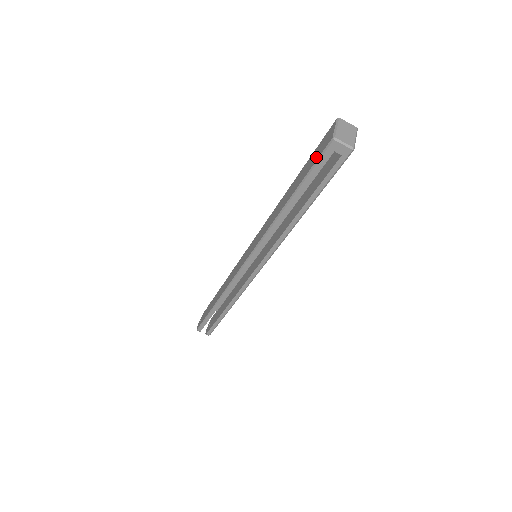
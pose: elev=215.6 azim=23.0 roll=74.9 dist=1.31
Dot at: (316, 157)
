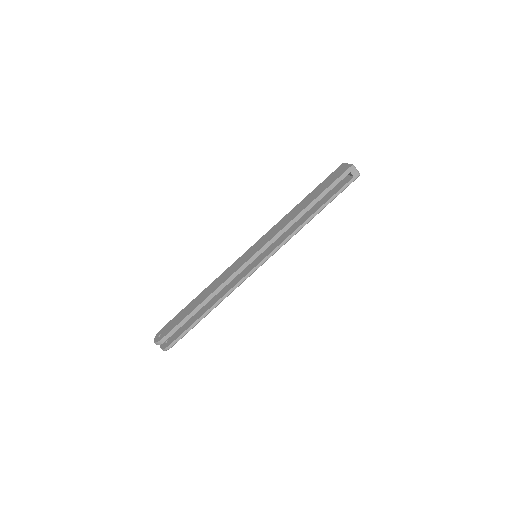
Dot at: (336, 177)
